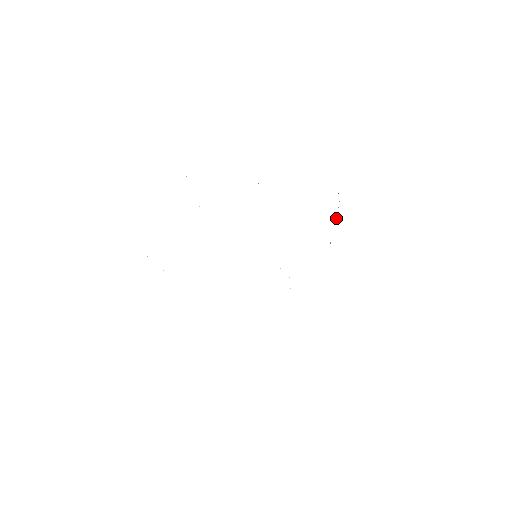
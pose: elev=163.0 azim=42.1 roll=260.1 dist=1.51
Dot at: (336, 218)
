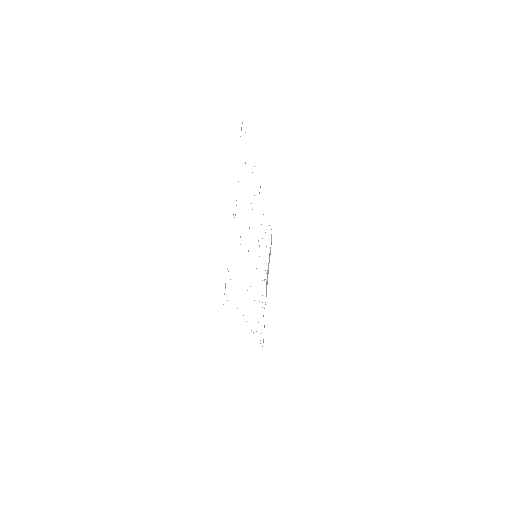
Dot at: occluded
